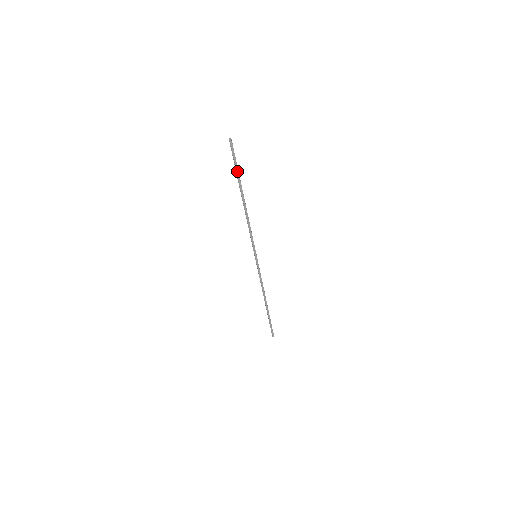
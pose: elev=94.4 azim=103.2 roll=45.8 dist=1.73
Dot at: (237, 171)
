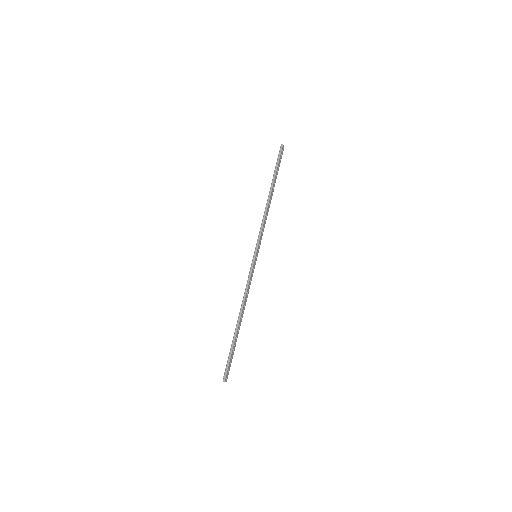
Dot at: (277, 167)
